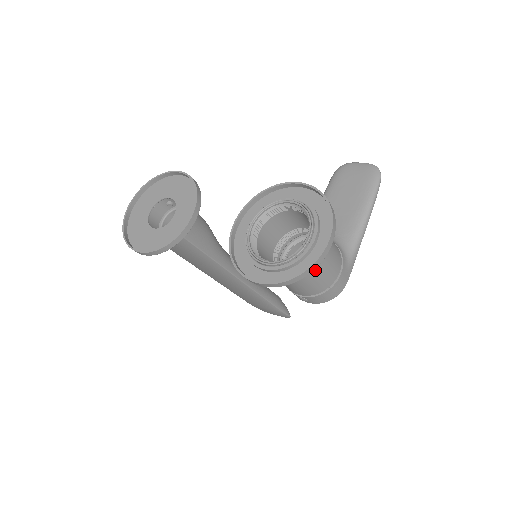
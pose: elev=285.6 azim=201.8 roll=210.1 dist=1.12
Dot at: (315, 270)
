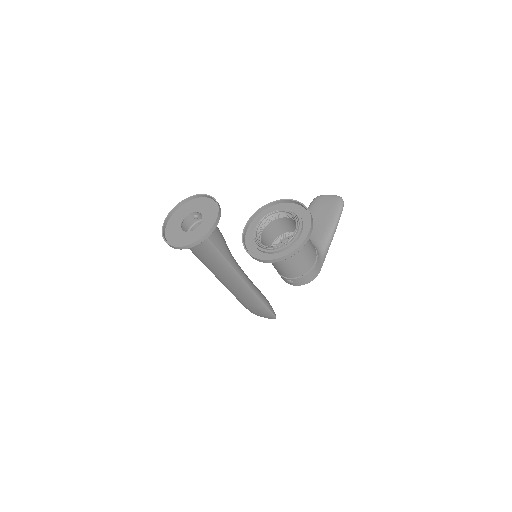
Dot at: (299, 256)
